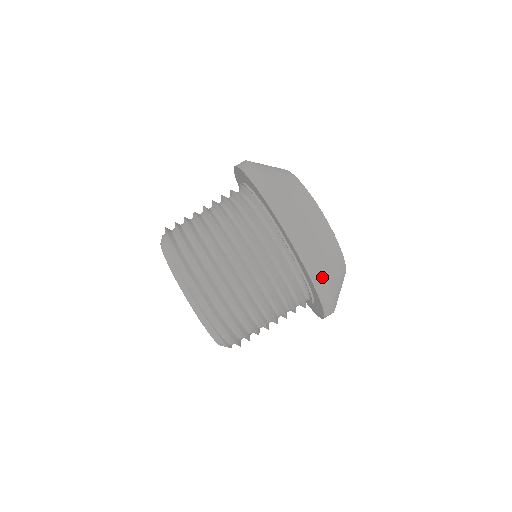
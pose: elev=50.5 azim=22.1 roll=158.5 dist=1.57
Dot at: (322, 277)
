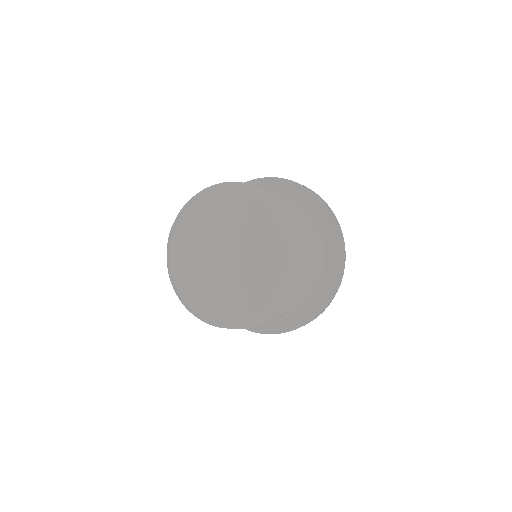
Dot at: occluded
